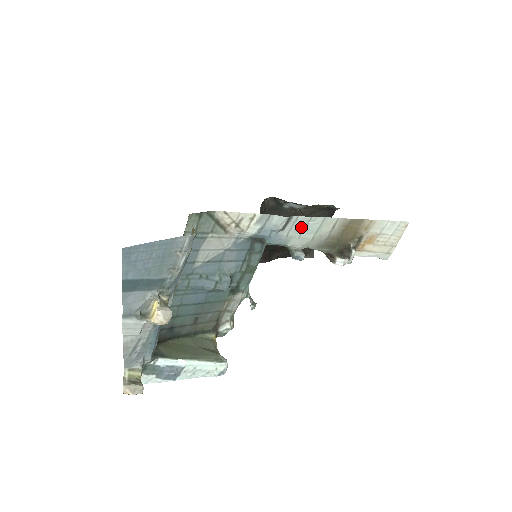
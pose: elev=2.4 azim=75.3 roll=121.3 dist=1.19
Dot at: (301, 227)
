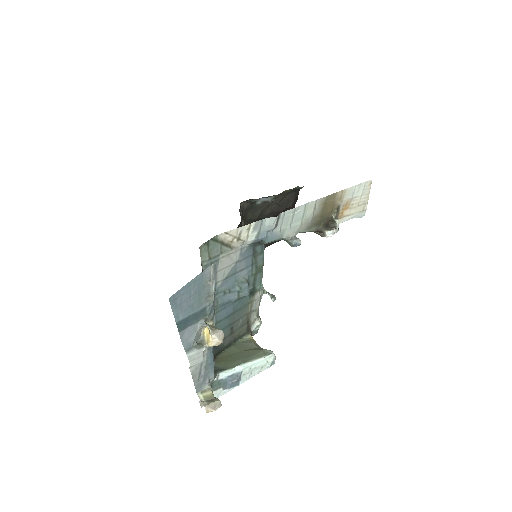
Dot at: (289, 219)
